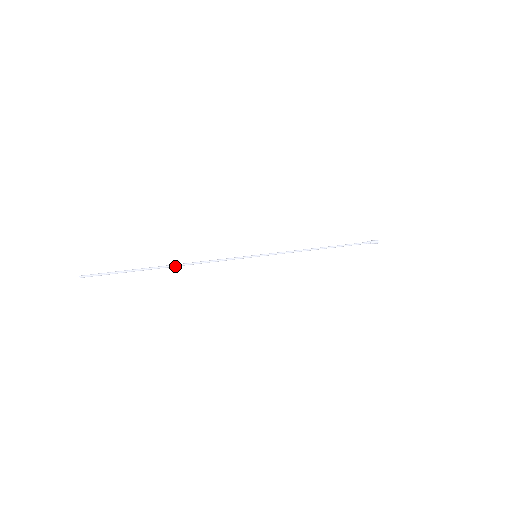
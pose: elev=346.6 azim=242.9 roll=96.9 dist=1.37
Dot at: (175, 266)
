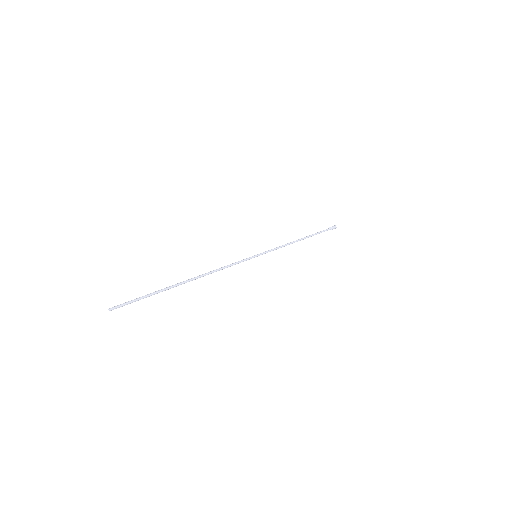
Dot at: (194, 279)
